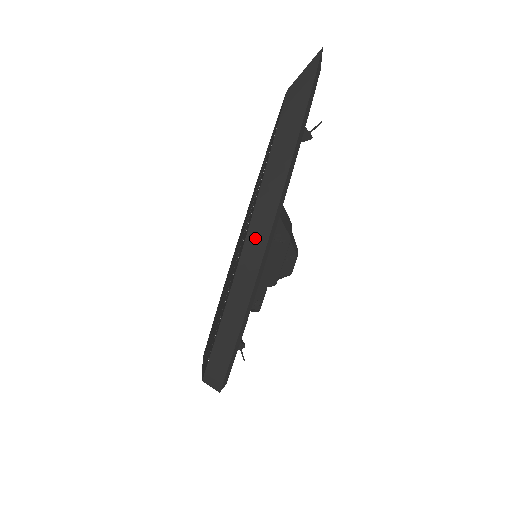
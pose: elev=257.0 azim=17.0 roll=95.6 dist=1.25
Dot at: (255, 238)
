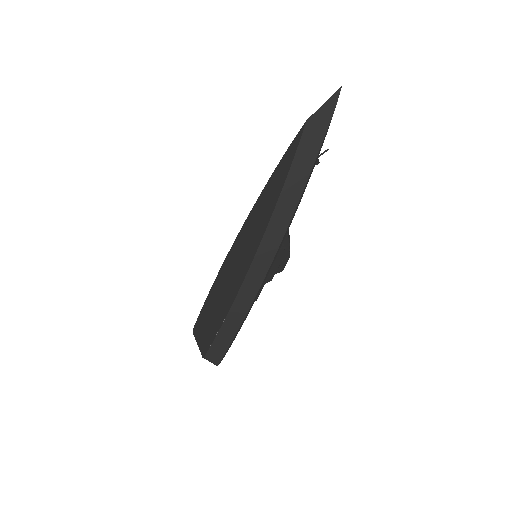
Dot at: (266, 249)
